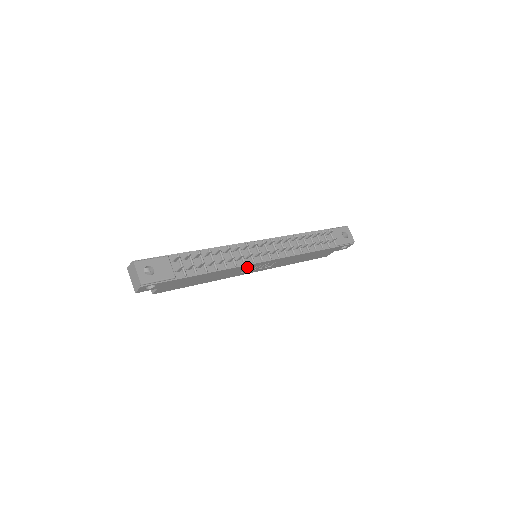
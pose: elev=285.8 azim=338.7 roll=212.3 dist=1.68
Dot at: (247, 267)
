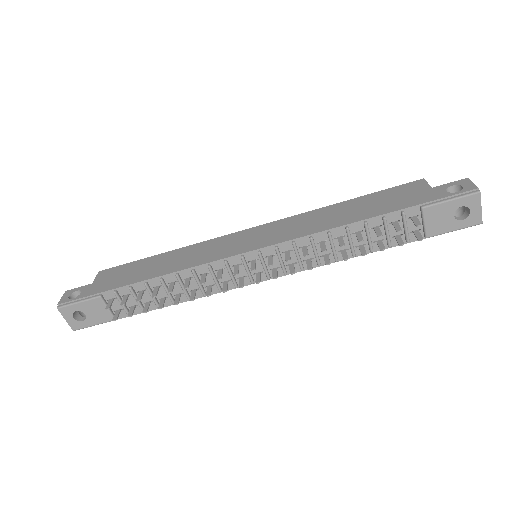
Dot at: occluded
